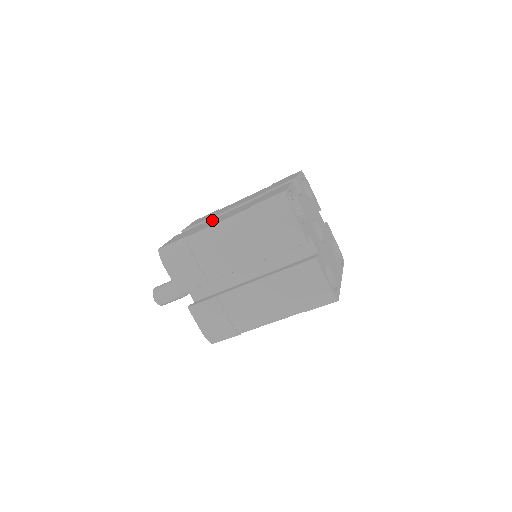
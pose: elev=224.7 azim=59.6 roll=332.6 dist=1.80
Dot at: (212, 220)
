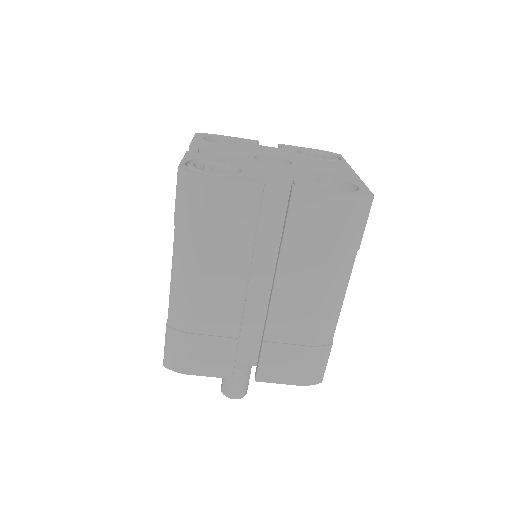
Dot at: occluded
